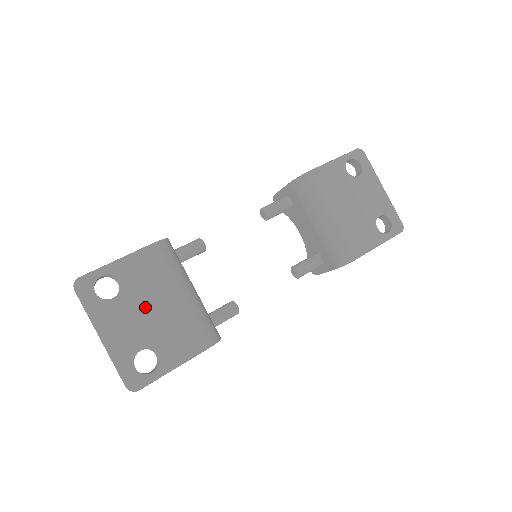
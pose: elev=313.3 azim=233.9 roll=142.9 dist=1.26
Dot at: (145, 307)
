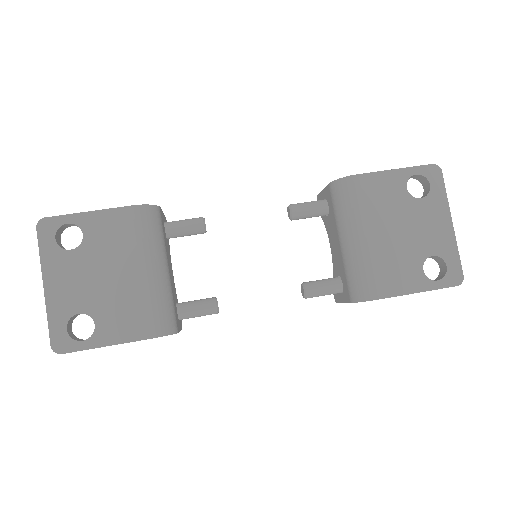
Dot at: (100, 270)
